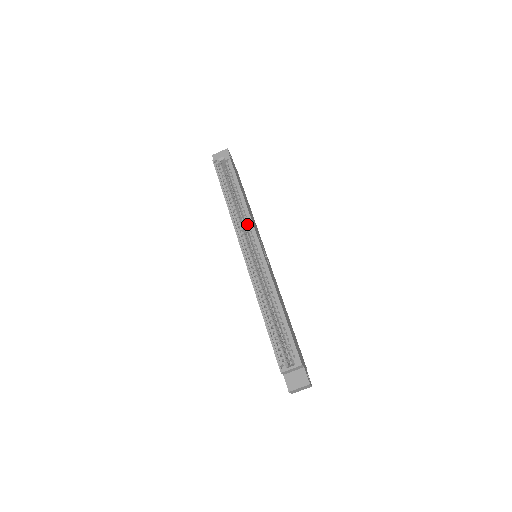
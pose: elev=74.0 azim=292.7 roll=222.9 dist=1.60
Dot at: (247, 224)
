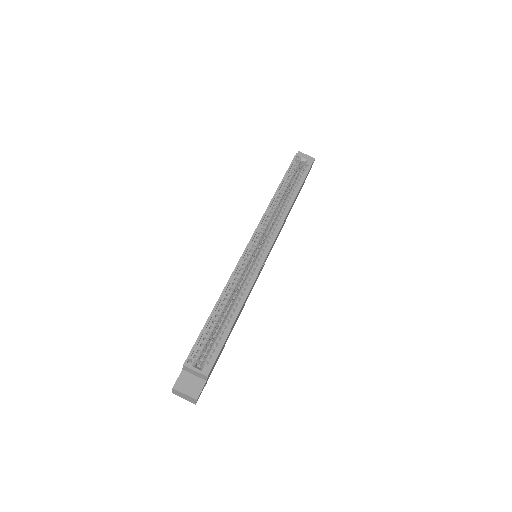
Dot at: (275, 224)
